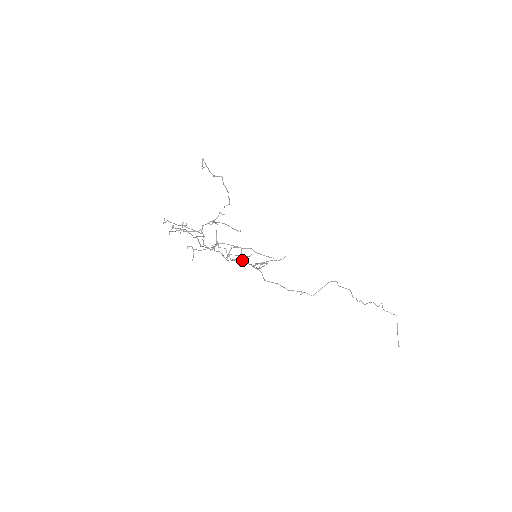
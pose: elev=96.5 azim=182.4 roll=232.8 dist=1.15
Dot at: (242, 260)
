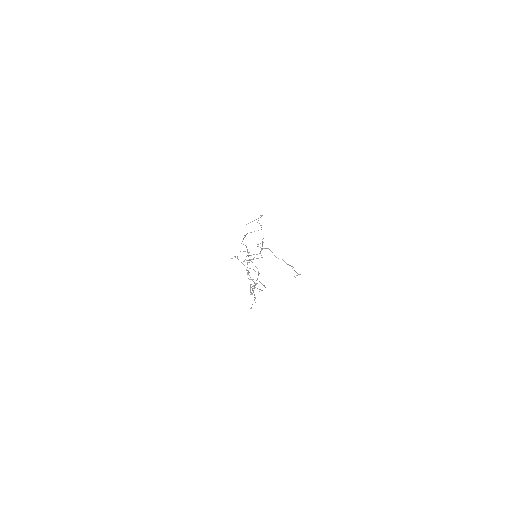
Dot at: occluded
